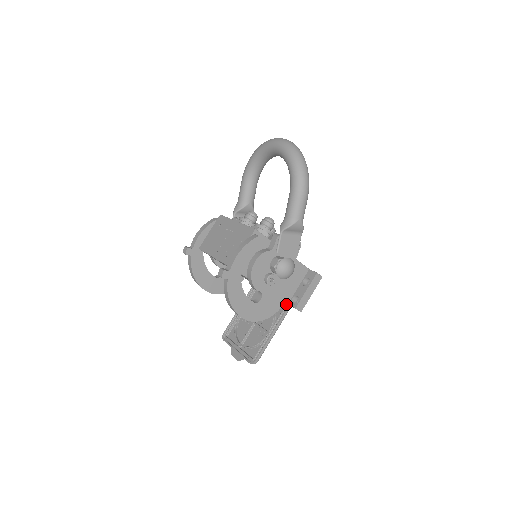
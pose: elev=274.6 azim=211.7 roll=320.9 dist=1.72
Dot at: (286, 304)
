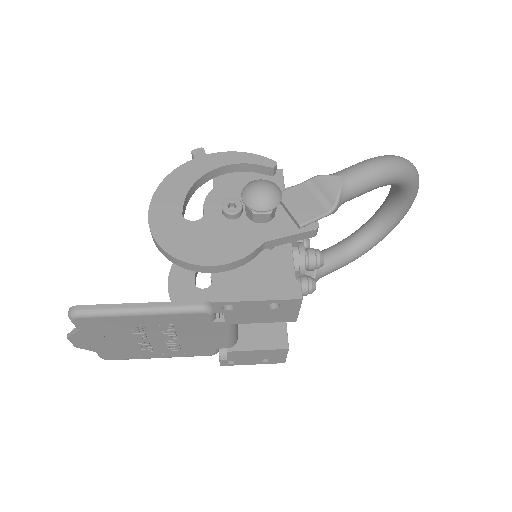
Dot at: occluded
